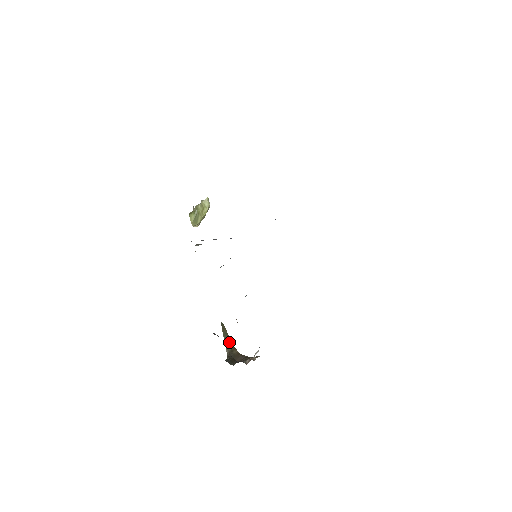
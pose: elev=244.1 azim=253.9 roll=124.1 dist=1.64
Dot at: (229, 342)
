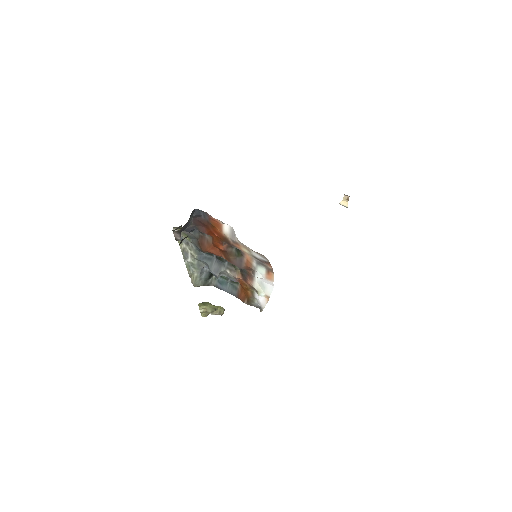
Dot at: occluded
